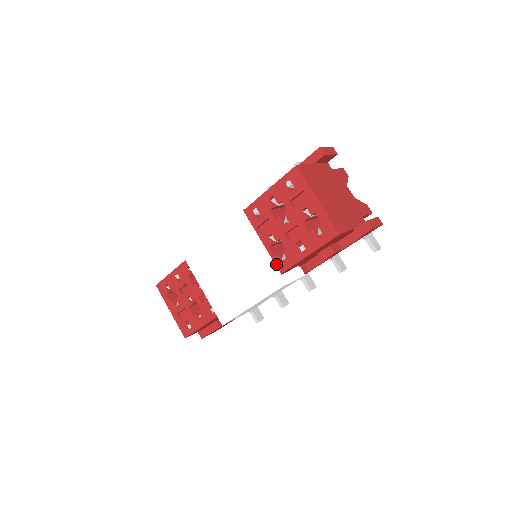
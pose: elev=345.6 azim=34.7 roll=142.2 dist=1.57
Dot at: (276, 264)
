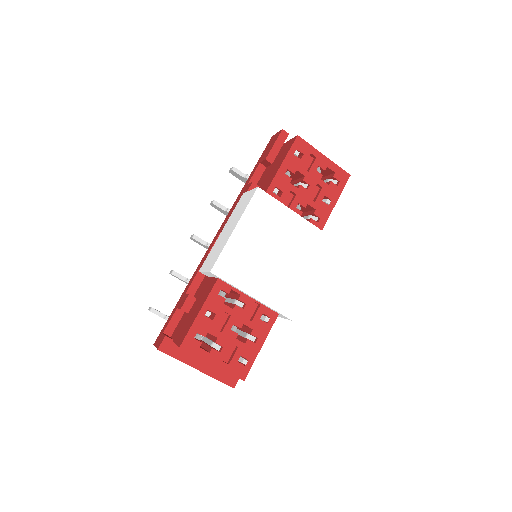
Dot at: occluded
